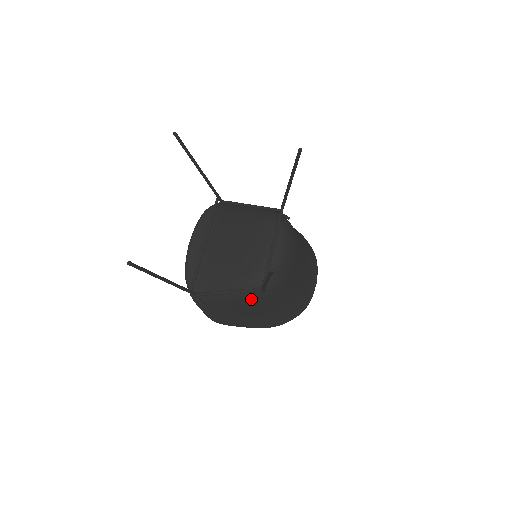
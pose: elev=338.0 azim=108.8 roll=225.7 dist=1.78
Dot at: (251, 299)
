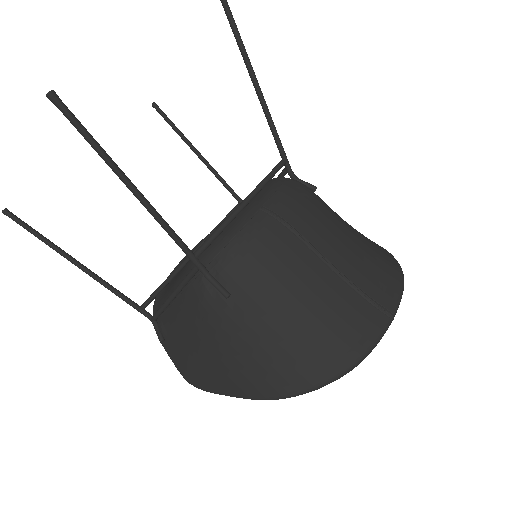
Dot at: (198, 300)
